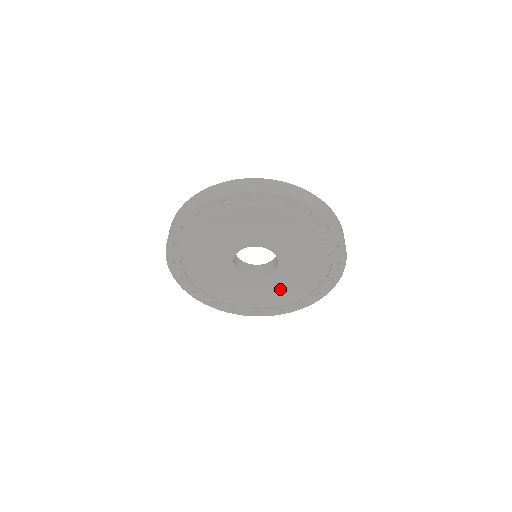
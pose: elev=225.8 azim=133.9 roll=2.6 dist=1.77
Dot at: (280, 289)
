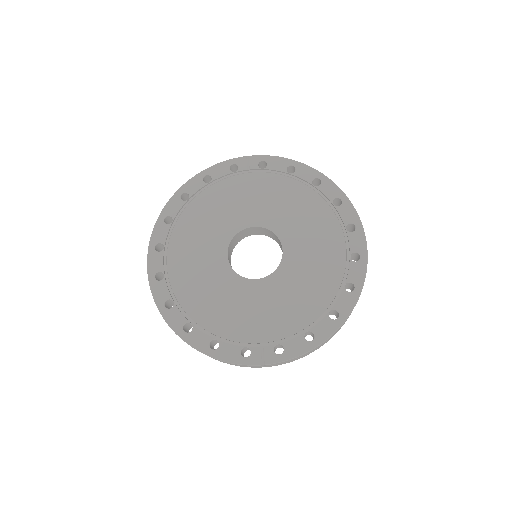
Dot at: (314, 260)
